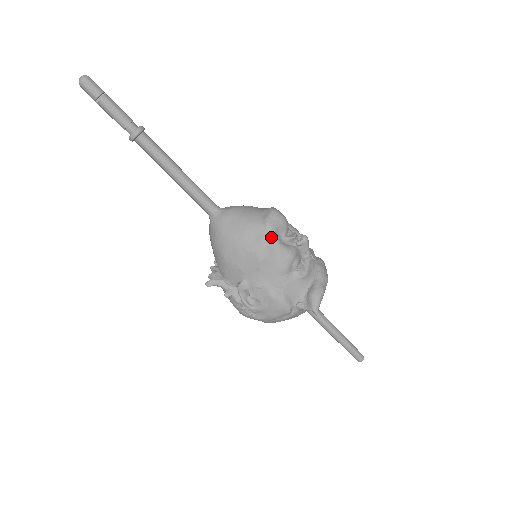
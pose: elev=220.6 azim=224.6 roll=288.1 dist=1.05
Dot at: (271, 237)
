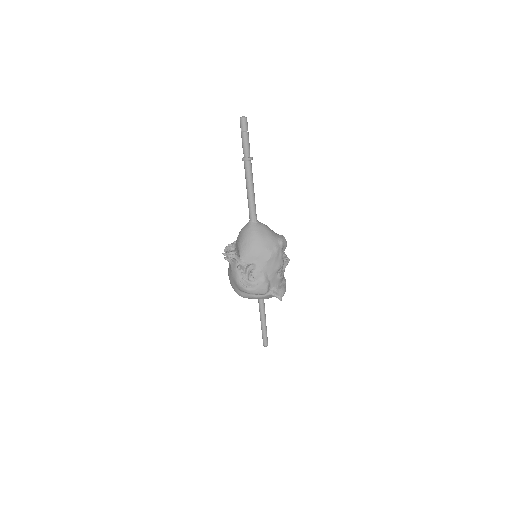
Dot at: (281, 249)
